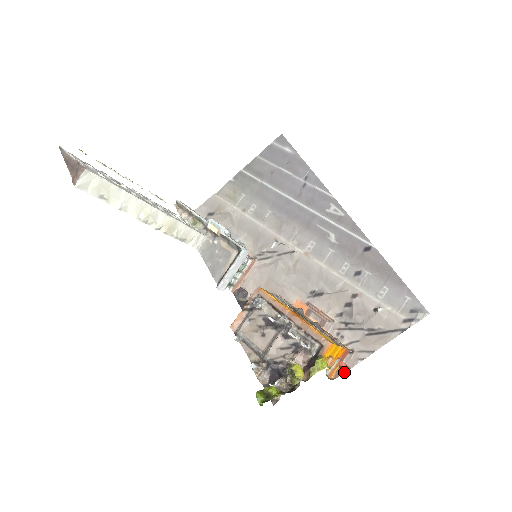
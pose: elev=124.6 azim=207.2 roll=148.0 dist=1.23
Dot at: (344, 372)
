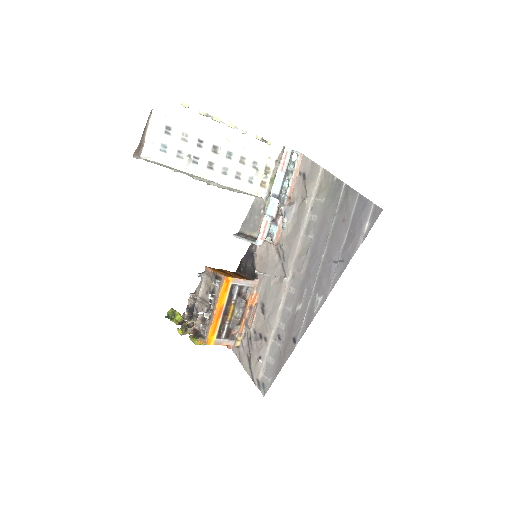
Dot at: occluded
